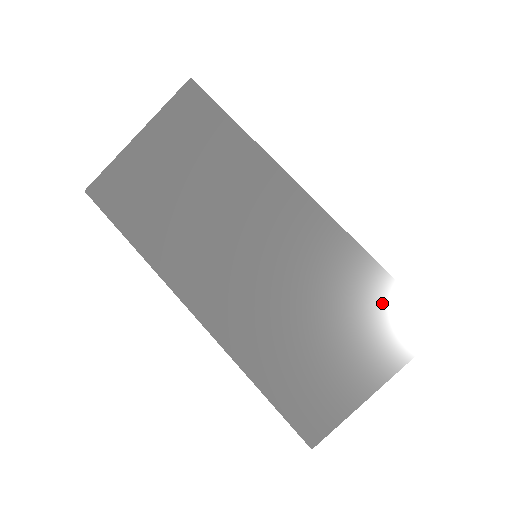
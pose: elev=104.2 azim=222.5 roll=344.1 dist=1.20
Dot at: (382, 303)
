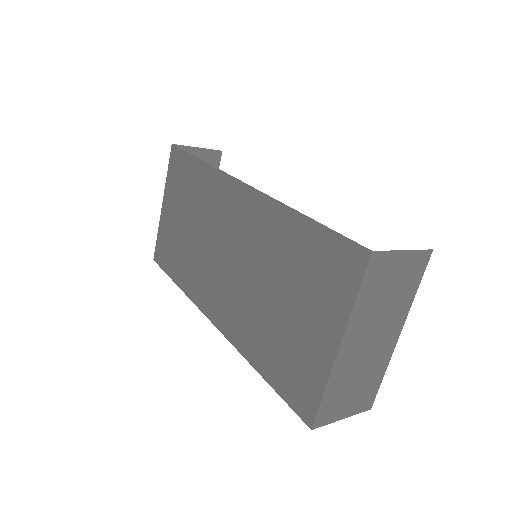
Dot at: (315, 251)
